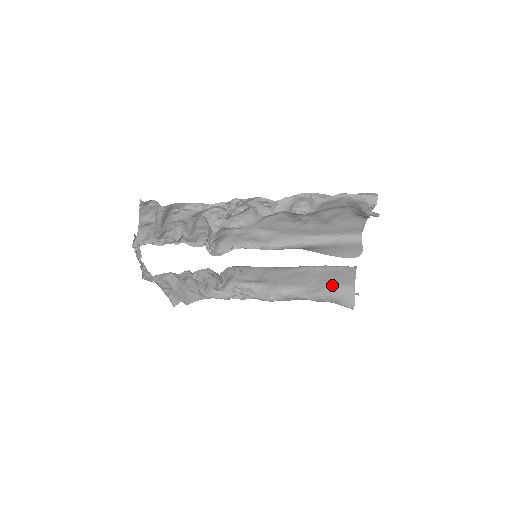
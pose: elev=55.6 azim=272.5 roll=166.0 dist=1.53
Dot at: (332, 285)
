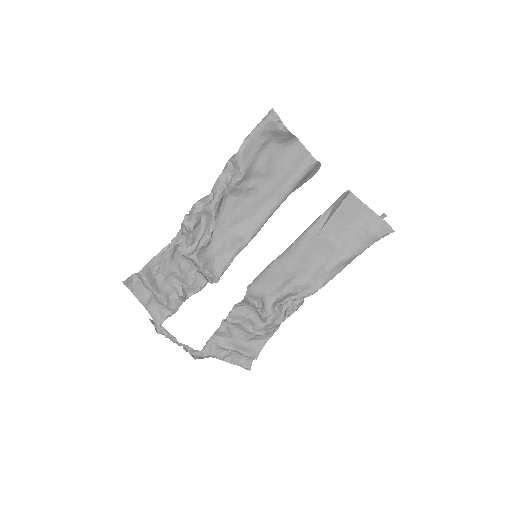
Dot at: (352, 228)
